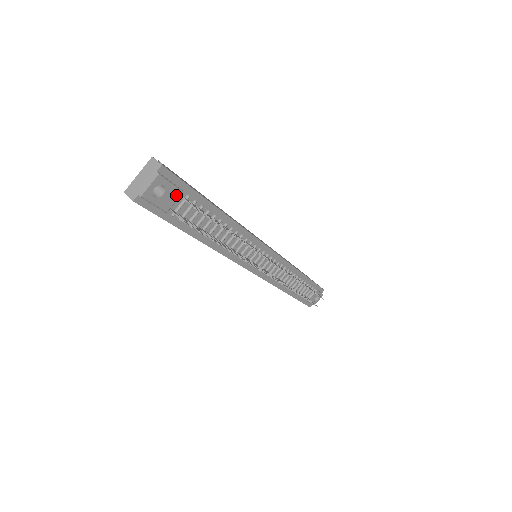
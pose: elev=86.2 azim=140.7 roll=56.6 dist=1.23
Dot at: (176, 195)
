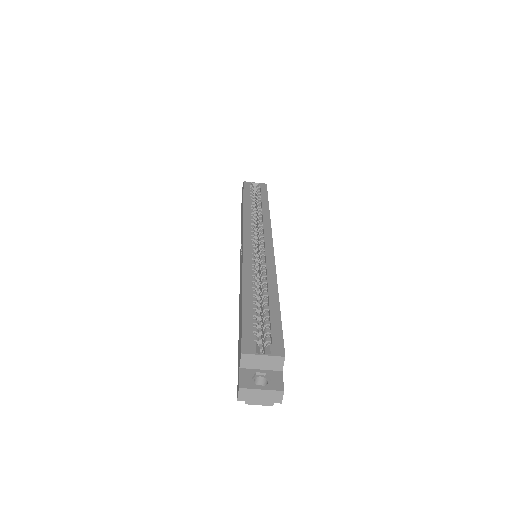
Dot at: occluded
